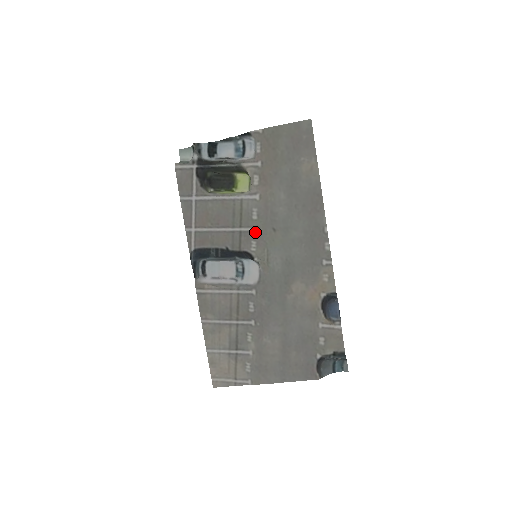
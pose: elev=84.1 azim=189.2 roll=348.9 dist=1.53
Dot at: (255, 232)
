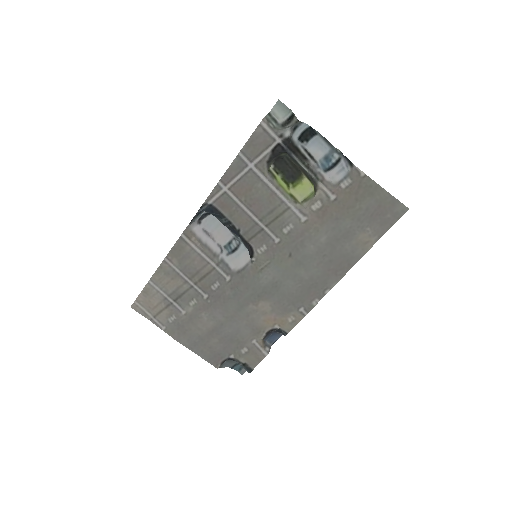
Dot at: (274, 241)
